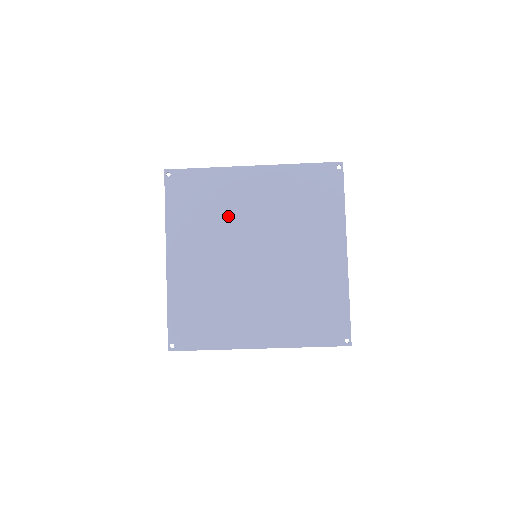
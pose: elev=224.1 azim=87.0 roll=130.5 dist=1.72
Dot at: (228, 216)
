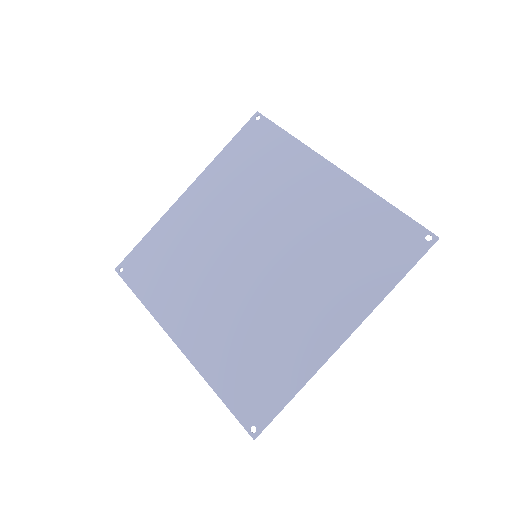
Dot at: (199, 249)
